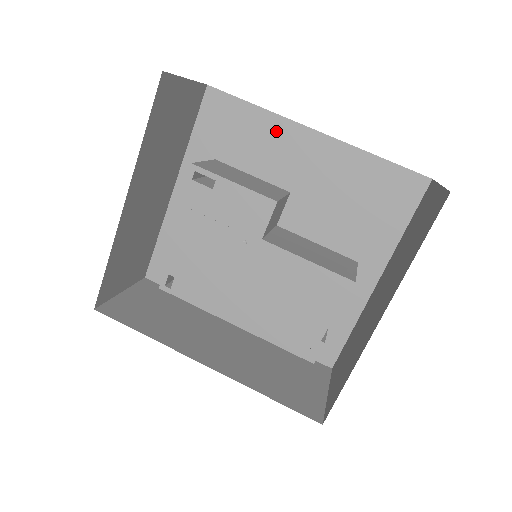
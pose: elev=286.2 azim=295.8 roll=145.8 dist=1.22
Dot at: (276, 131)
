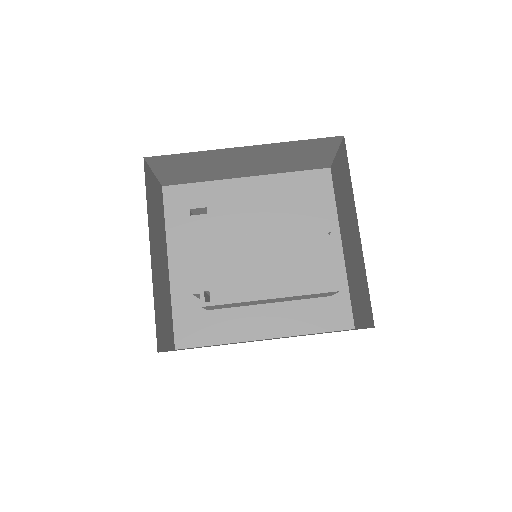
Dot at: (222, 190)
